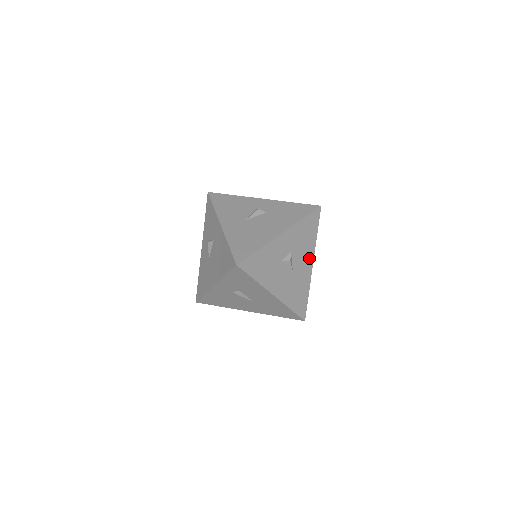
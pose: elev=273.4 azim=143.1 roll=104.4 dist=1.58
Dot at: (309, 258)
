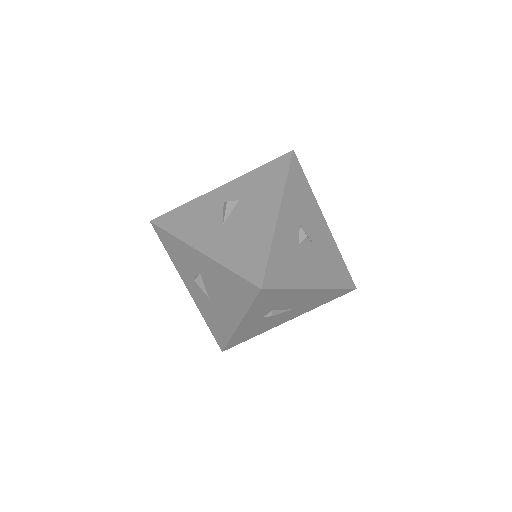
Dot at: (319, 218)
